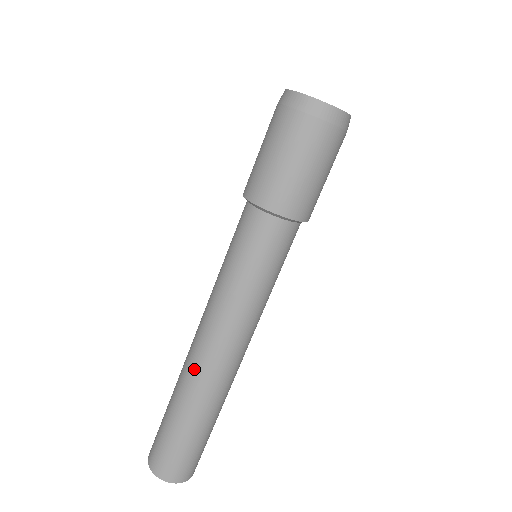
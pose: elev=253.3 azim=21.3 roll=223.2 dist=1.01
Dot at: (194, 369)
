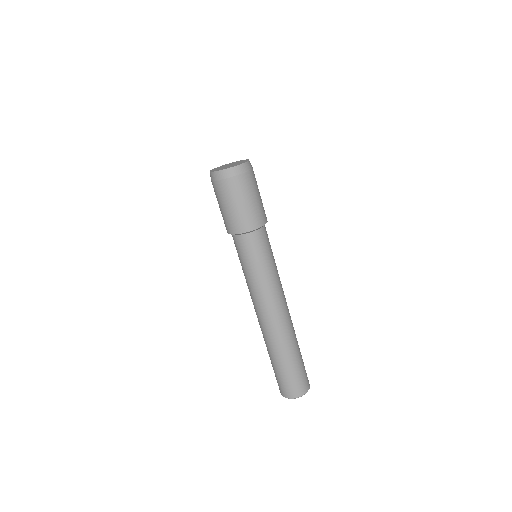
Dot at: (264, 331)
